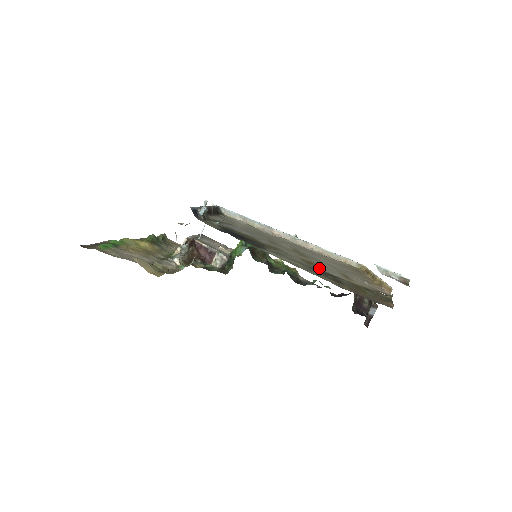
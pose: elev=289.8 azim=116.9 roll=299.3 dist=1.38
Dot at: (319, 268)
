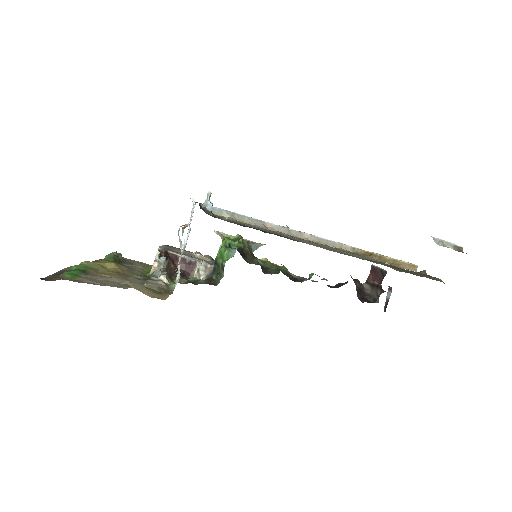
Dot at: (348, 254)
